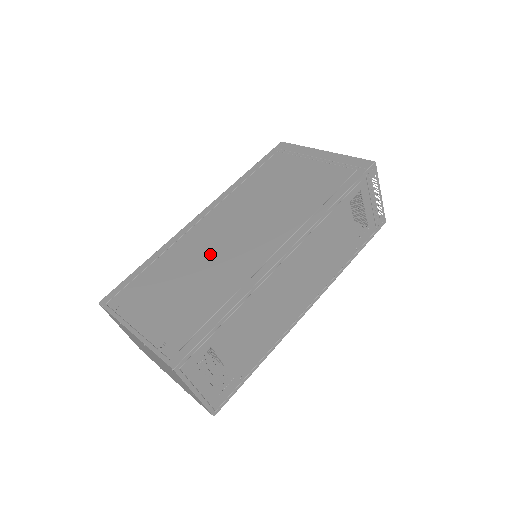
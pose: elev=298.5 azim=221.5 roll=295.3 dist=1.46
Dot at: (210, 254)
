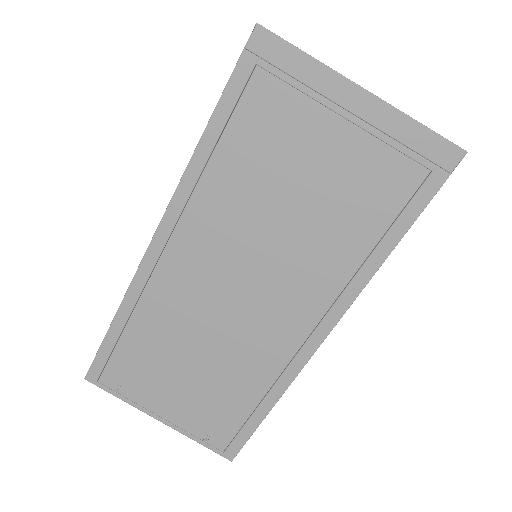
Dot at: (211, 324)
